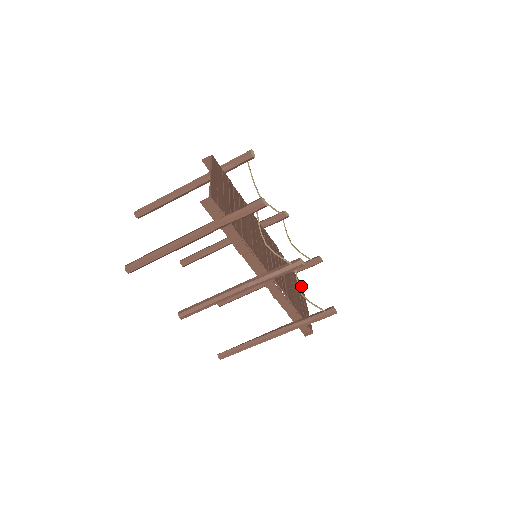
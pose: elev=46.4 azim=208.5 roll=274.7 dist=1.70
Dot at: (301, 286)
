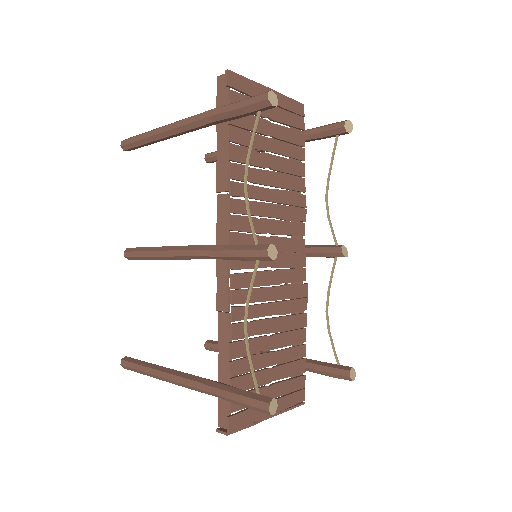
Dot at: (298, 394)
